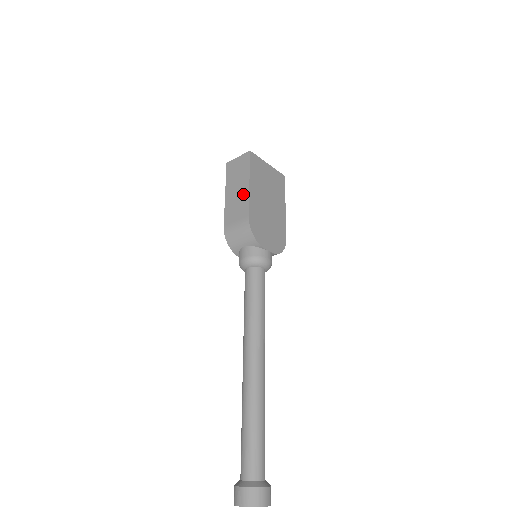
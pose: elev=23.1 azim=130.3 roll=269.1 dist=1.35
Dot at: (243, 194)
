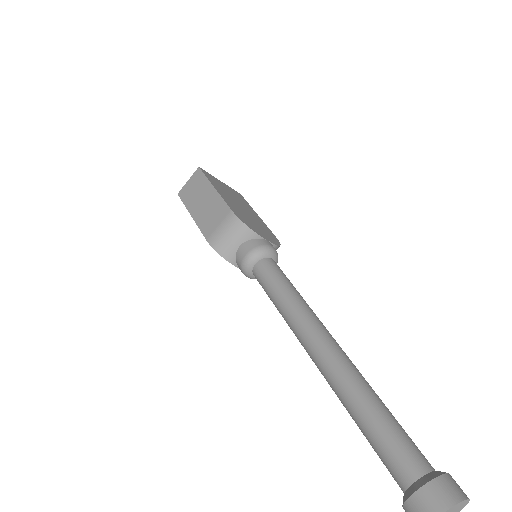
Dot at: (212, 199)
